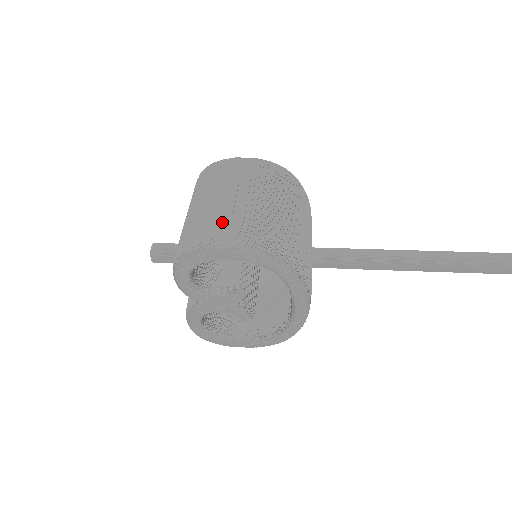
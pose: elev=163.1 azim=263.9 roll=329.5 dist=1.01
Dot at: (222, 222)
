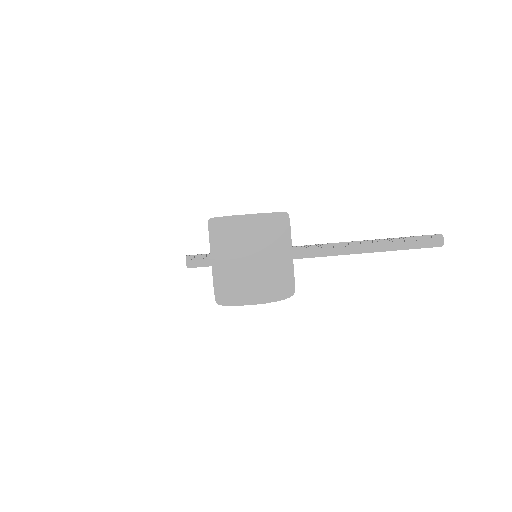
Dot at: (244, 286)
